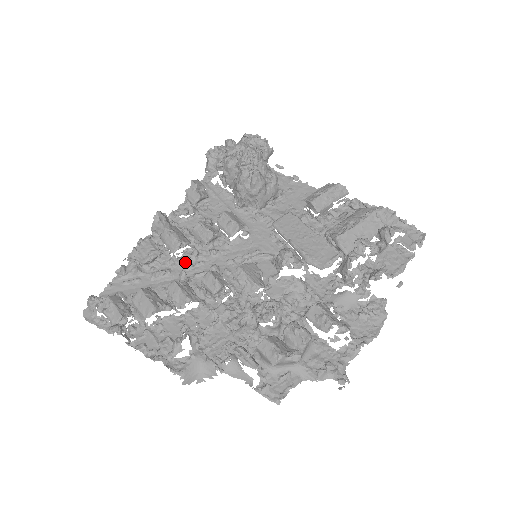
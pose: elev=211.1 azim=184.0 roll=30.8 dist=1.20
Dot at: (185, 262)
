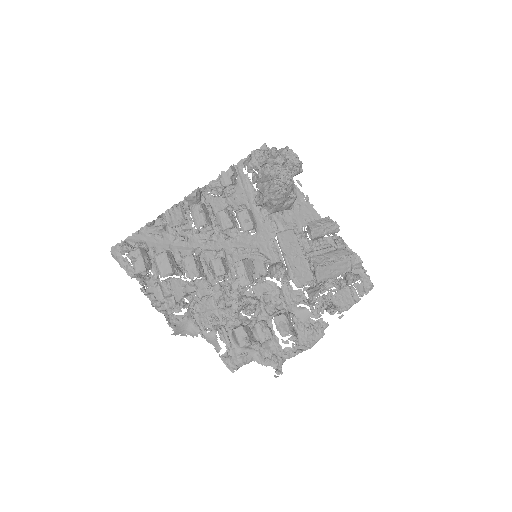
Dot at: (201, 236)
